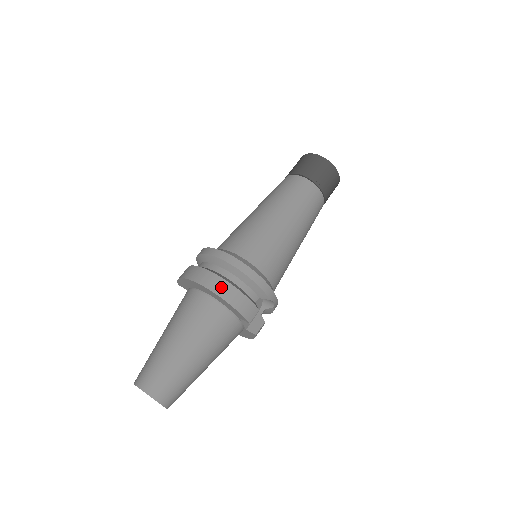
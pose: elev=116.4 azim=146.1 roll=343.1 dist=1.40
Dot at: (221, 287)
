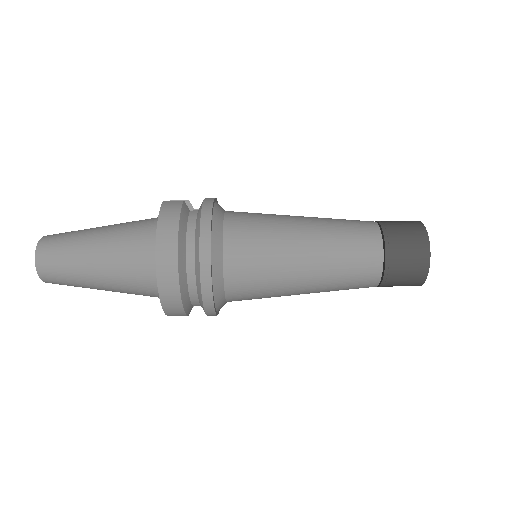
Dot at: (169, 291)
